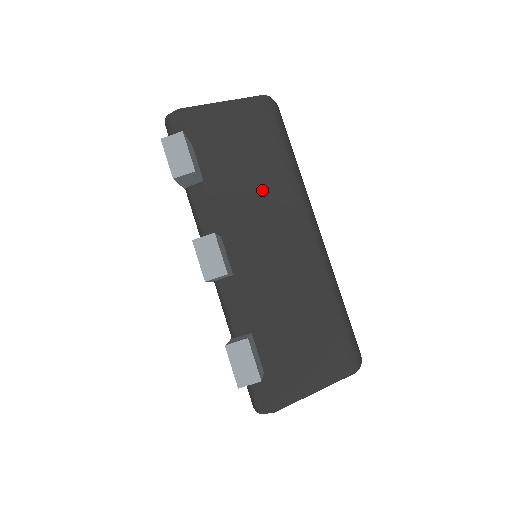
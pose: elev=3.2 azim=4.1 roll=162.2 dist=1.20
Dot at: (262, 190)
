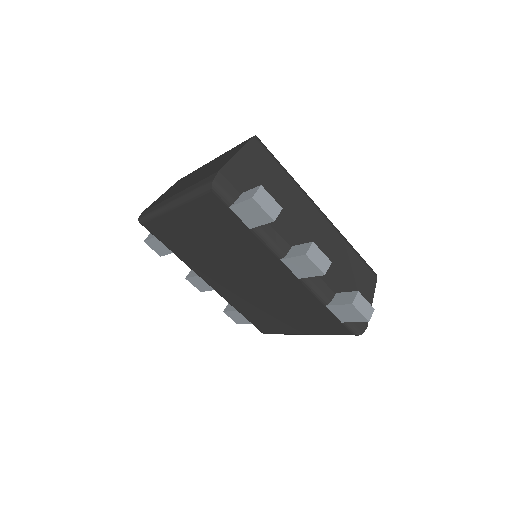
Dot at: (290, 202)
